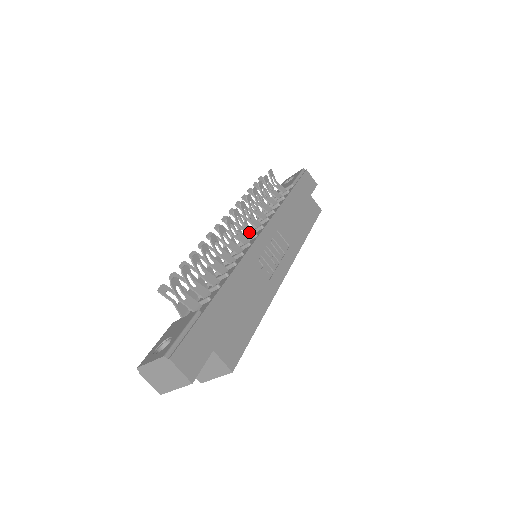
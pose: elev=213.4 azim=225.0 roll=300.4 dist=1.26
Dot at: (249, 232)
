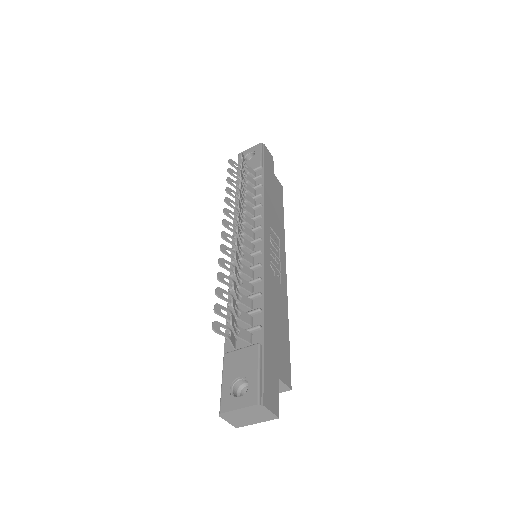
Dot at: (250, 235)
